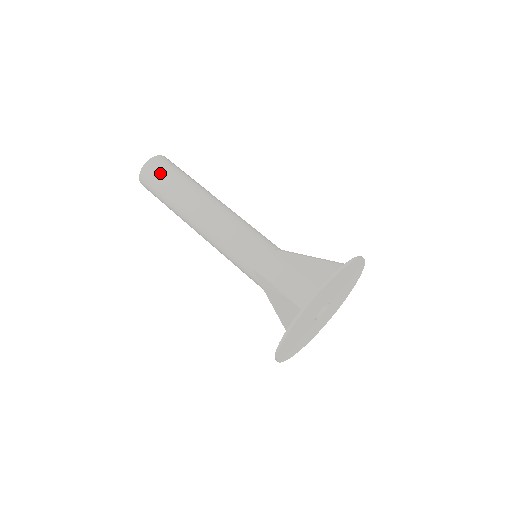
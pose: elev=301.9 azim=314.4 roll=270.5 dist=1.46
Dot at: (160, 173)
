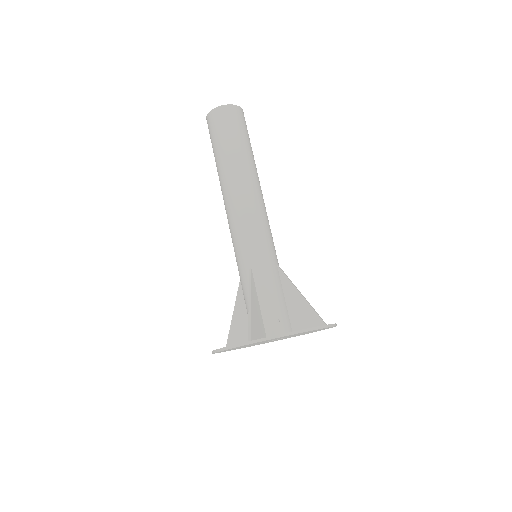
Dot at: (210, 136)
